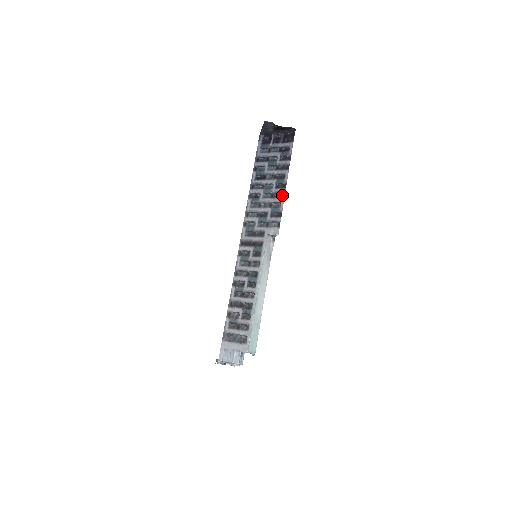
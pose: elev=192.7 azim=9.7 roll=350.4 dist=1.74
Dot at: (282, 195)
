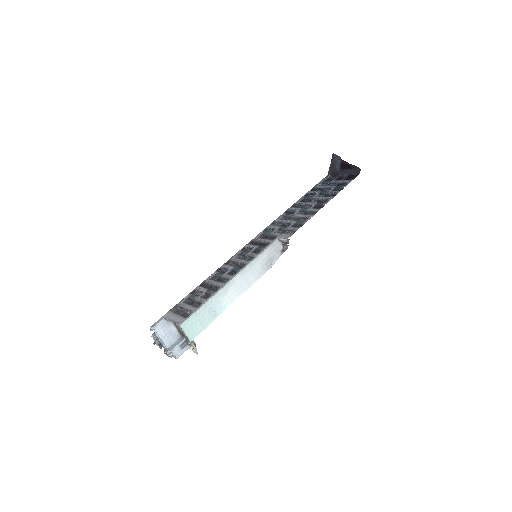
Dot at: (314, 213)
